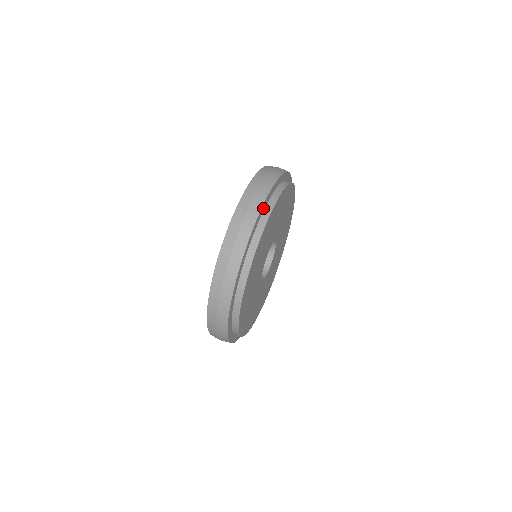
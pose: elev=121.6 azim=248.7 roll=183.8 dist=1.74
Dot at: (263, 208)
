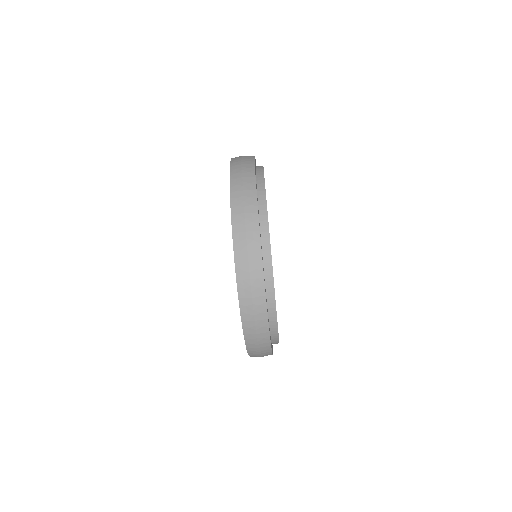
Dot at: occluded
